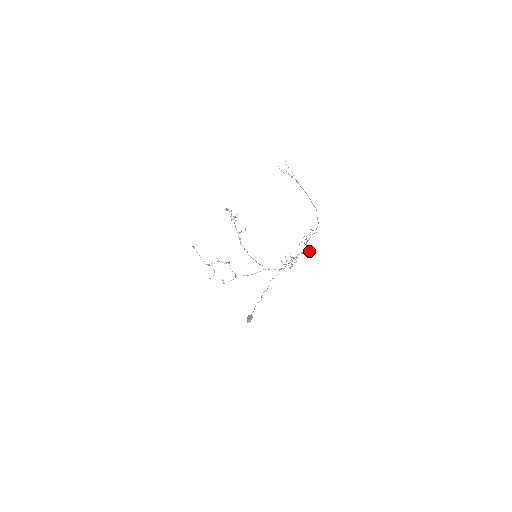
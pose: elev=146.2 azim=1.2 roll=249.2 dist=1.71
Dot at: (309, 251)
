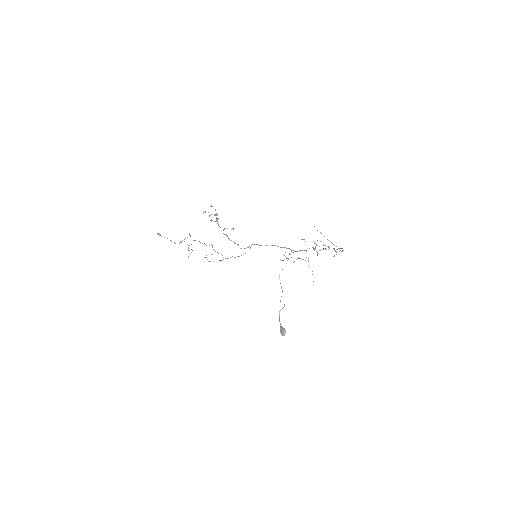
Dot at: occluded
